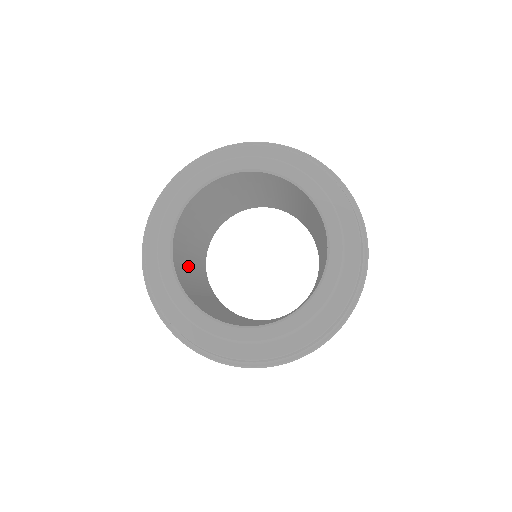
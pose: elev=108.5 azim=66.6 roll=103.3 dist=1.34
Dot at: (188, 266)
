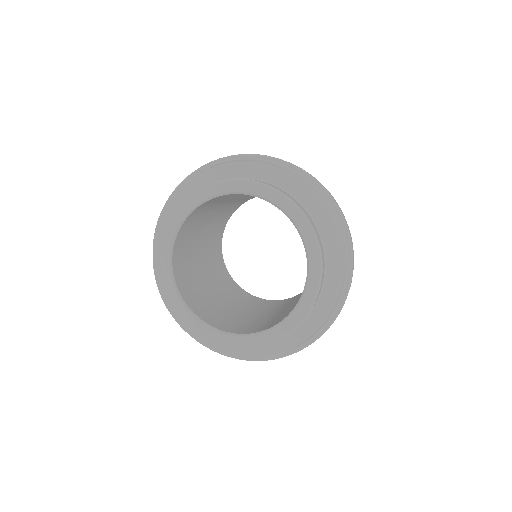
Dot at: (195, 267)
